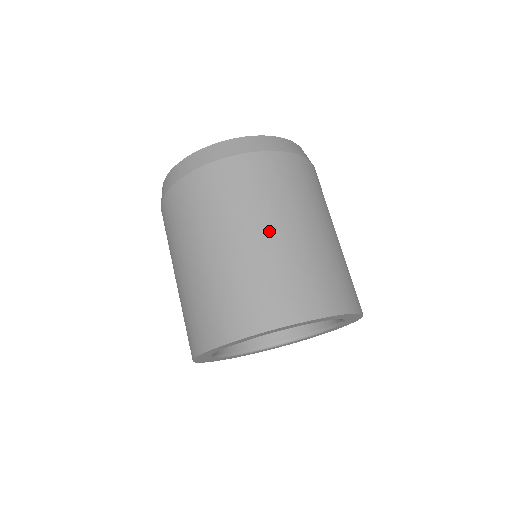
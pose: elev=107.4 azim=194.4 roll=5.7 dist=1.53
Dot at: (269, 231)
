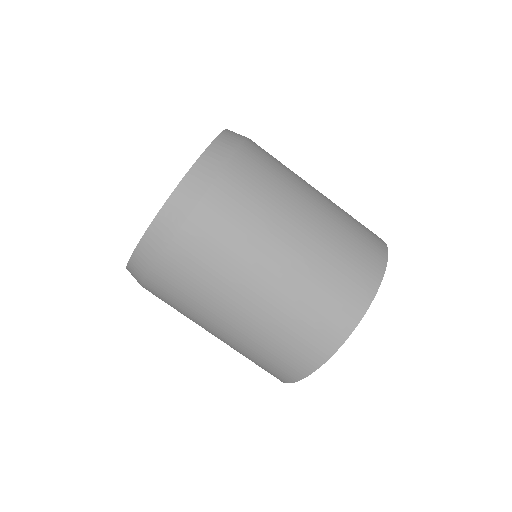
Dot at: (311, 210)
